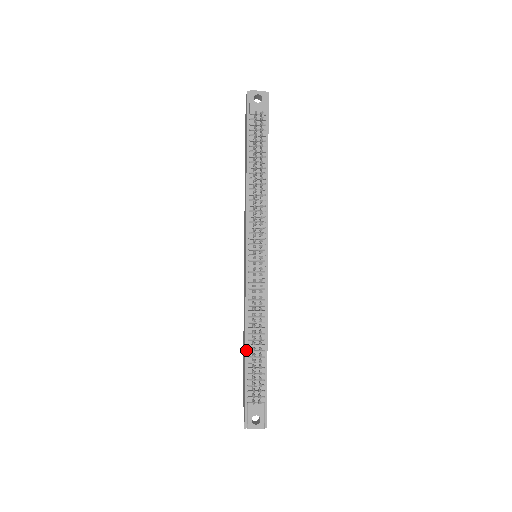
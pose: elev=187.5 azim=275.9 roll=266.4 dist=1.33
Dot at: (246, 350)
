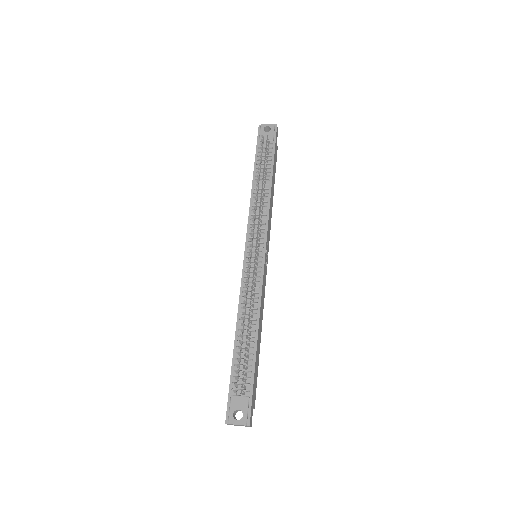
Dot at: (235, 340)
